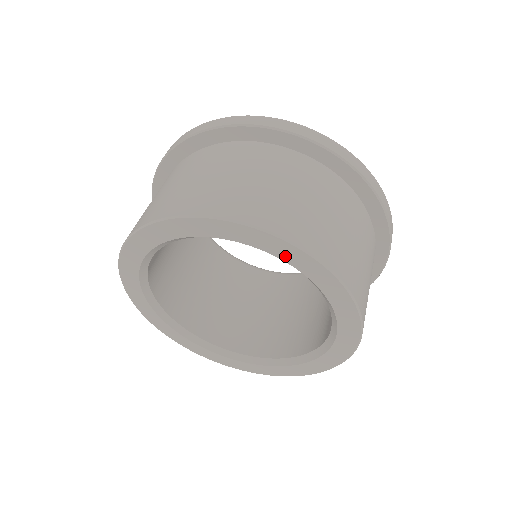
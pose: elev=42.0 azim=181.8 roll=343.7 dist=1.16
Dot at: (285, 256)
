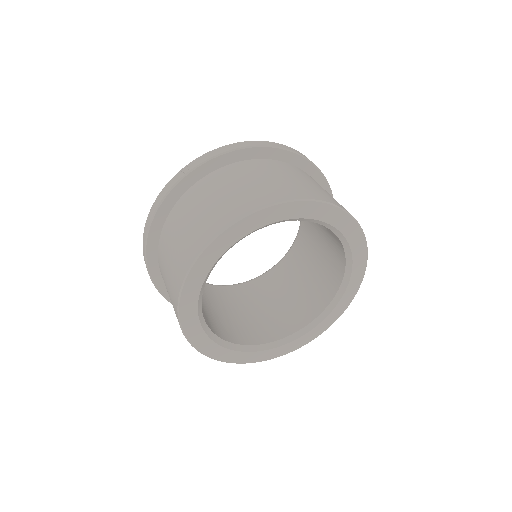
Dot at: (356, 266)
